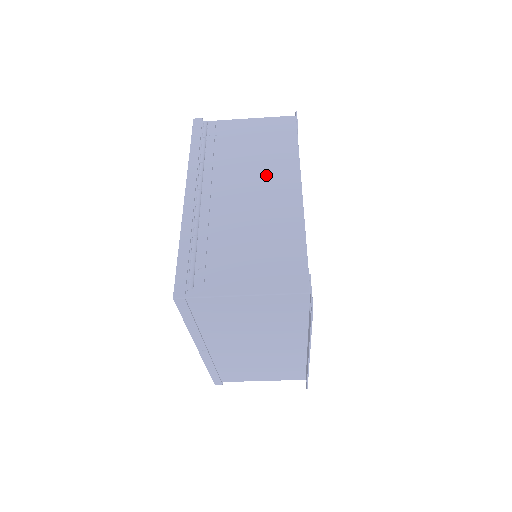
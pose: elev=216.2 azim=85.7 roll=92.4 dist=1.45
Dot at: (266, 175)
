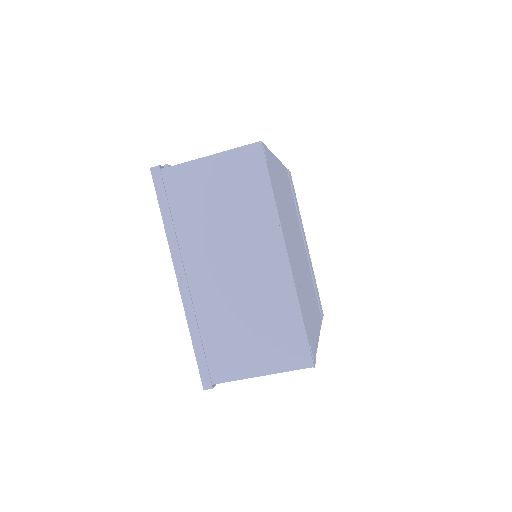
Dot at: occluded
